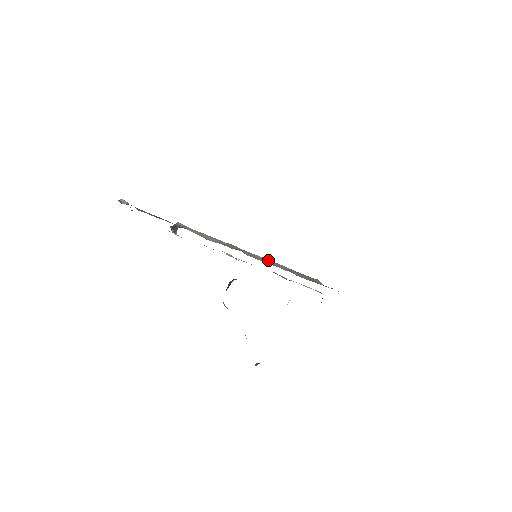
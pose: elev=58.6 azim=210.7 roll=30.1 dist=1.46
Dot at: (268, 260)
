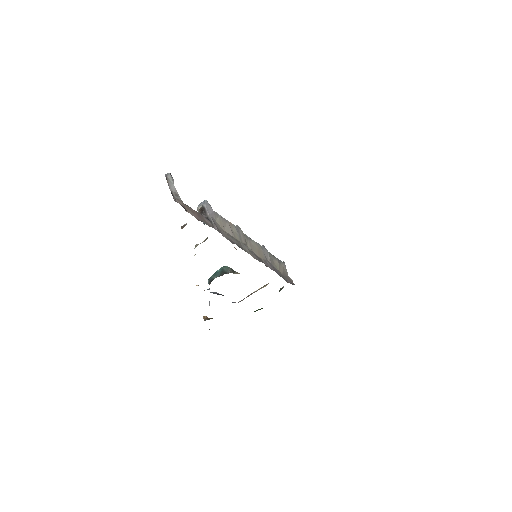
Dot at: (259, 246)
